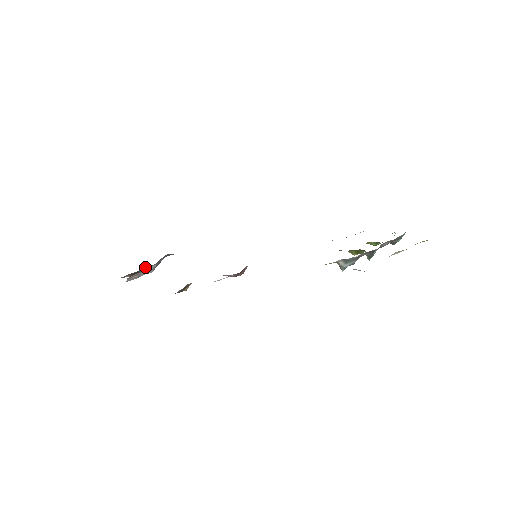
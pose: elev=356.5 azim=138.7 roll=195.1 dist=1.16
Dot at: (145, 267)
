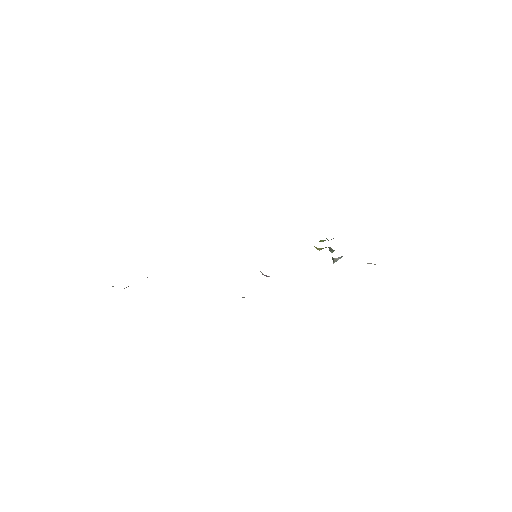
Dot at: occluded
